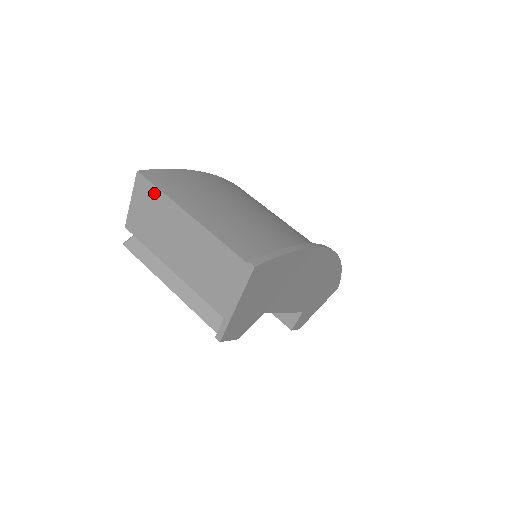
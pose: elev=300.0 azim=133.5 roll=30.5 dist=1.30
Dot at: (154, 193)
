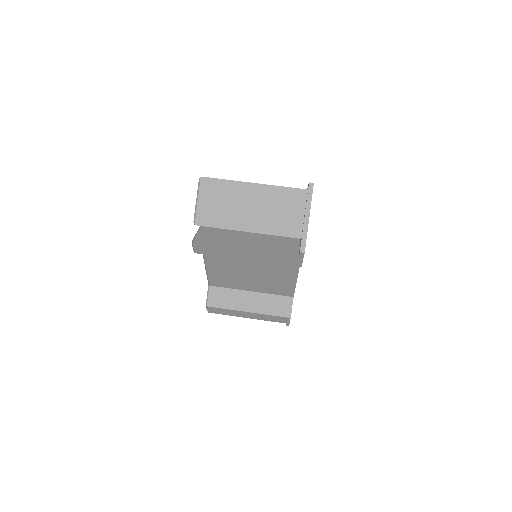
Dot at: (219, 184)
